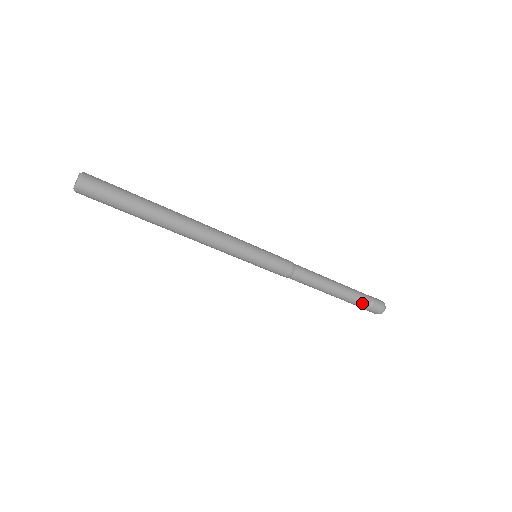
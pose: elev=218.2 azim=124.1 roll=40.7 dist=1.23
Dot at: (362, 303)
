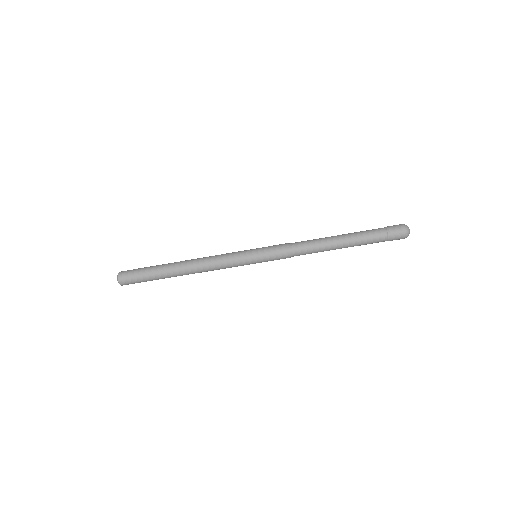
Dot at: (376, 239)
